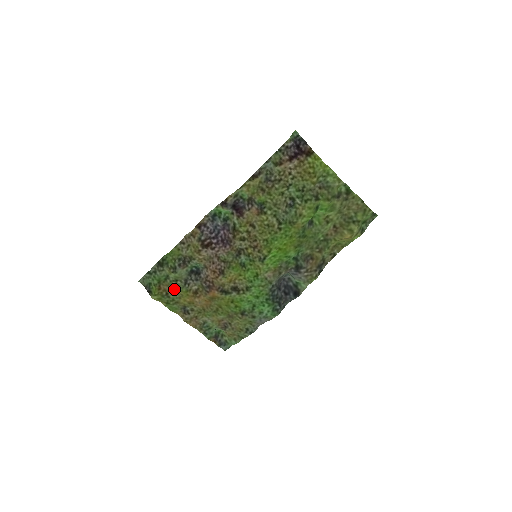
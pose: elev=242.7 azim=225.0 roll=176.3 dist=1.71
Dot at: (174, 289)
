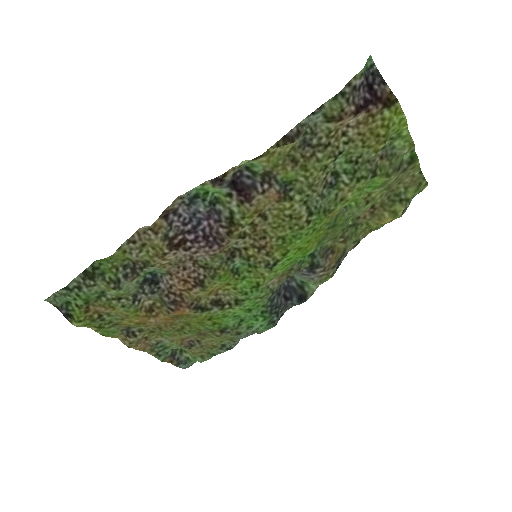
Dot at: (114, 310)
